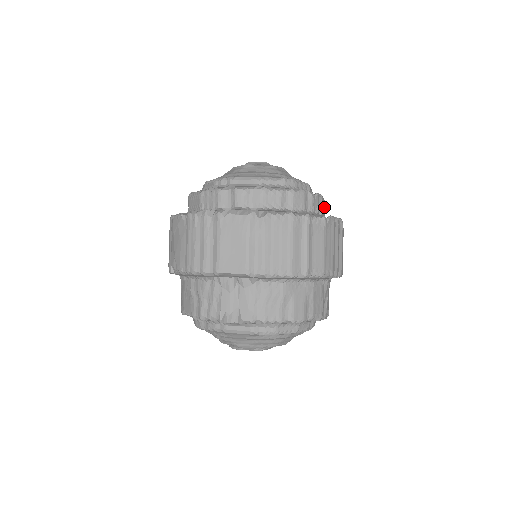
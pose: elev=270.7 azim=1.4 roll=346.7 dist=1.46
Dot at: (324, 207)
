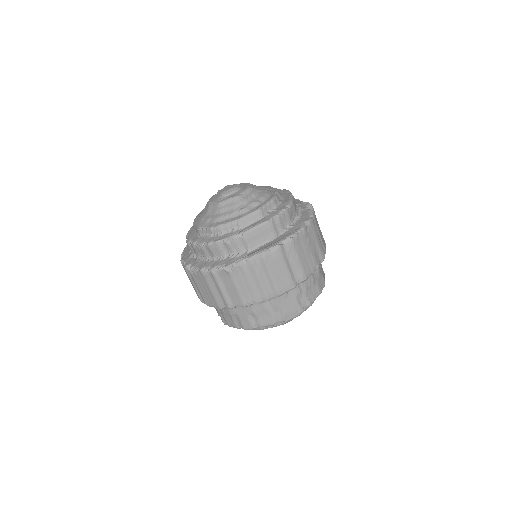
Dot at: (265, 231)
